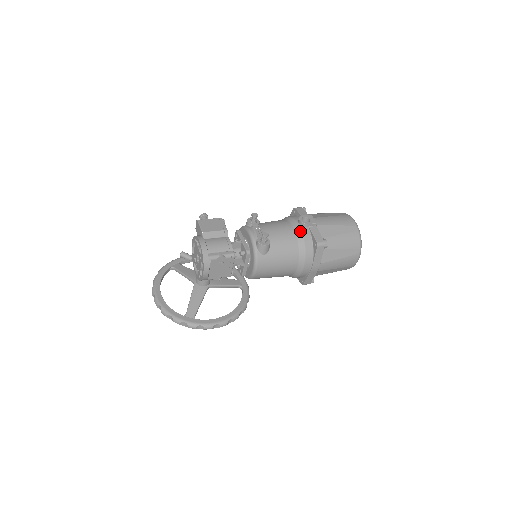
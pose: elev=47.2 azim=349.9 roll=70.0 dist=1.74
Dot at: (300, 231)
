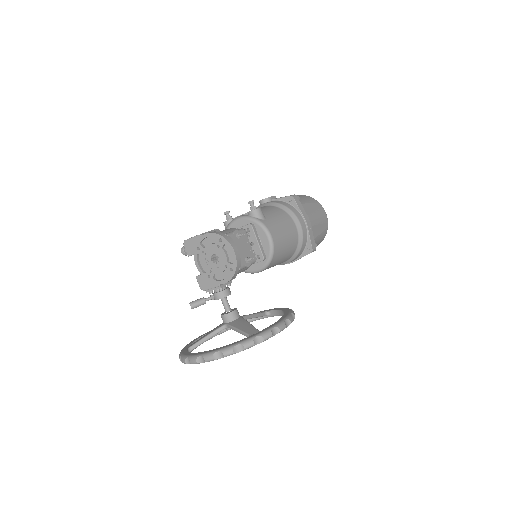
Dot at: (270, 203)
